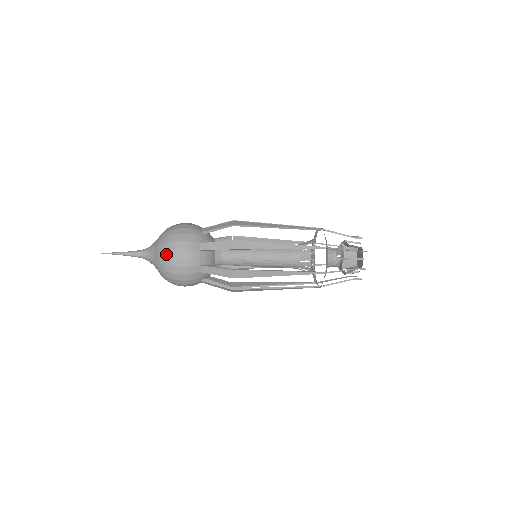
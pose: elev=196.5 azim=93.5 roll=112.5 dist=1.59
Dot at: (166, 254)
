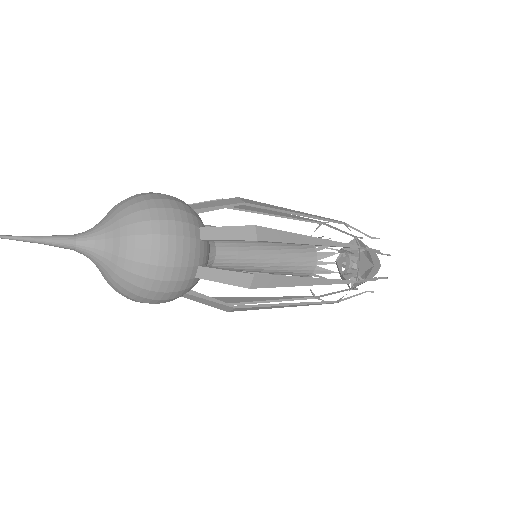
Dot at: (136, 281)
